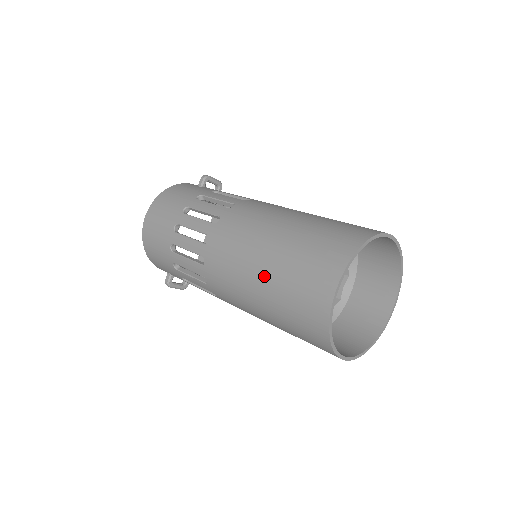
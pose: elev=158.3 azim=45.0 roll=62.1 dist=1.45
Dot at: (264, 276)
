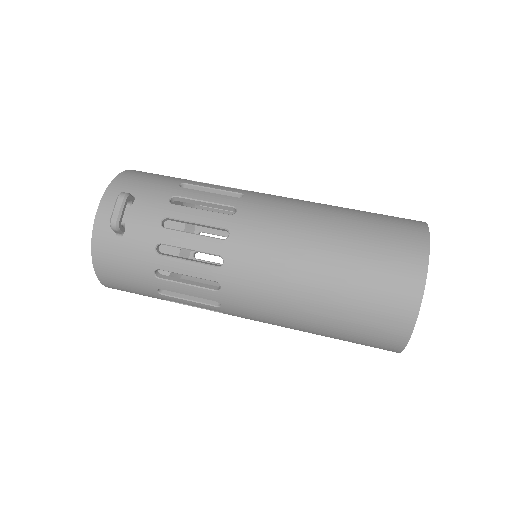
Dot at: occluded
